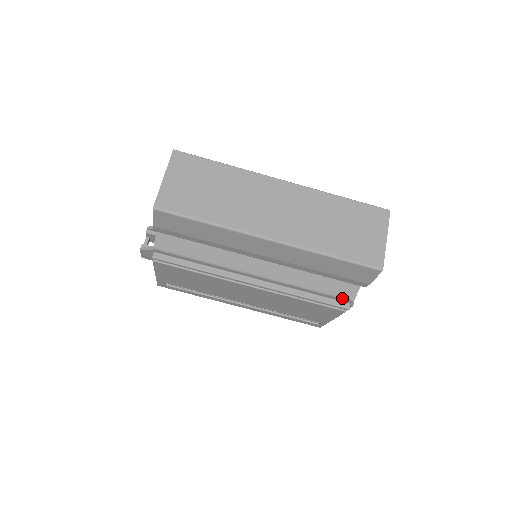
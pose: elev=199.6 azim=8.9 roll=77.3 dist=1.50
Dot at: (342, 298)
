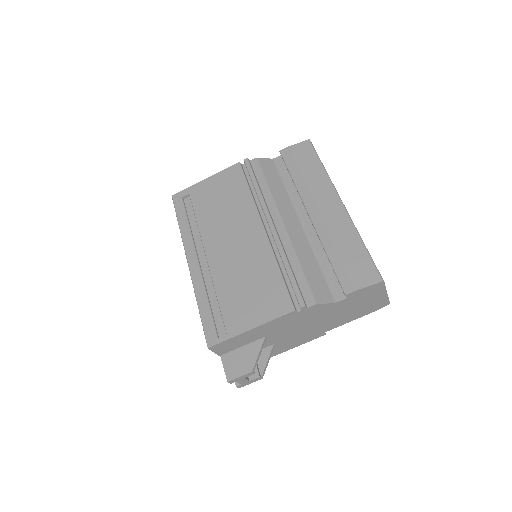
Dot at: (312, 294)
